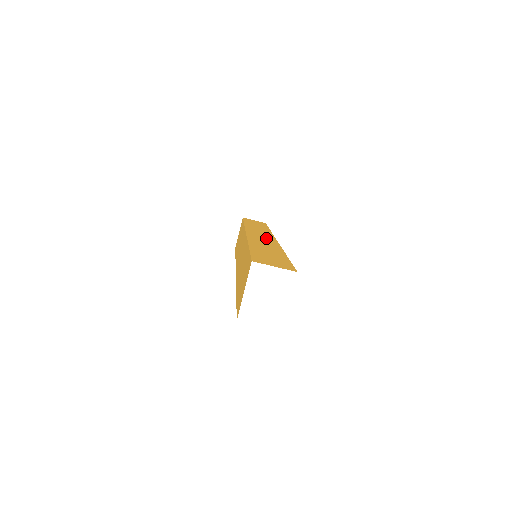
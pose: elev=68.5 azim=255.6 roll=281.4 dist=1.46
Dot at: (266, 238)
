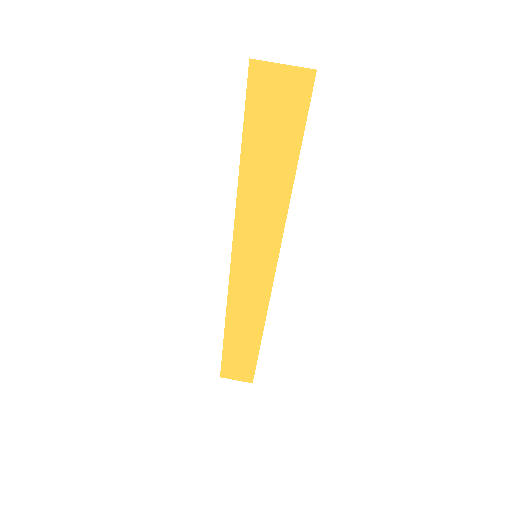
Dot at: occluded
